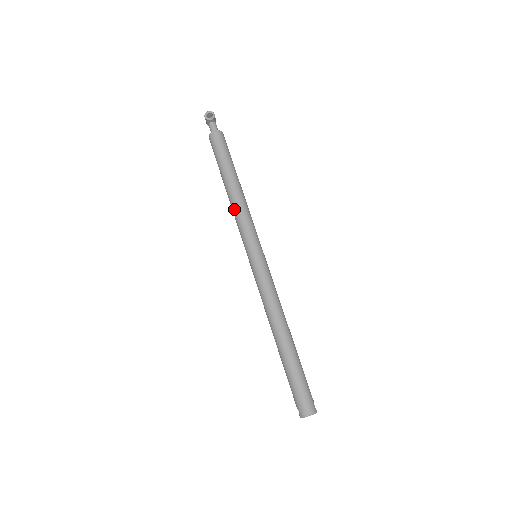
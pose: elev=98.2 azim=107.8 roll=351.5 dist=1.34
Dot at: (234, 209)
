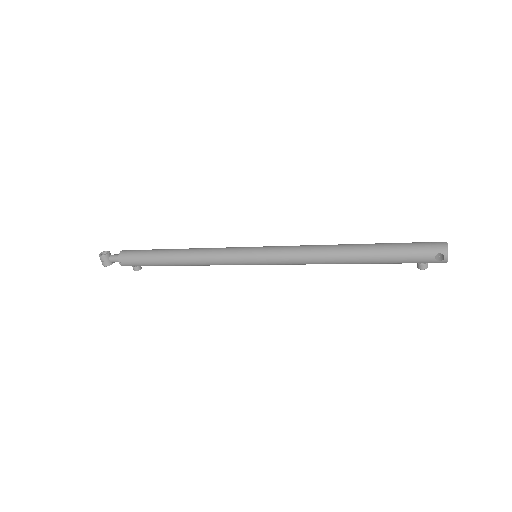
Dot at: (199, 255)
